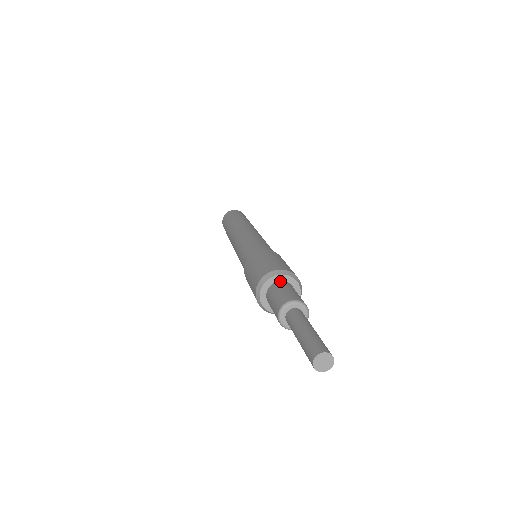
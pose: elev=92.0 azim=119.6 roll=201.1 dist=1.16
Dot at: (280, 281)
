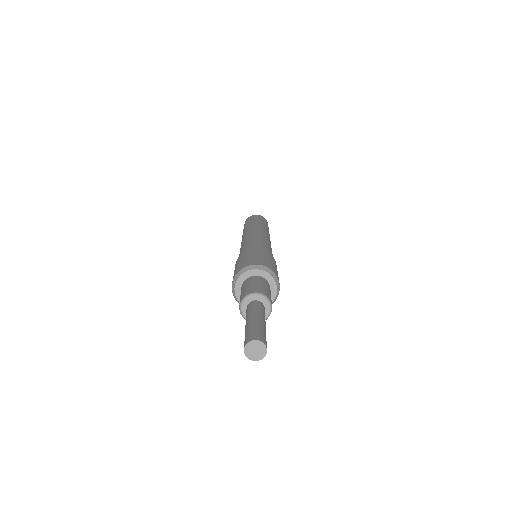
Dot at: (263, 277)
